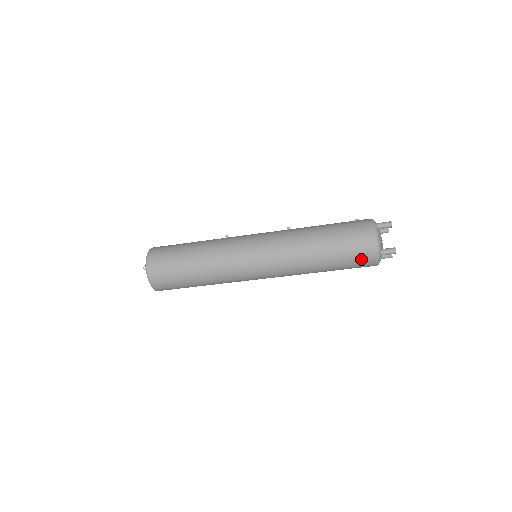
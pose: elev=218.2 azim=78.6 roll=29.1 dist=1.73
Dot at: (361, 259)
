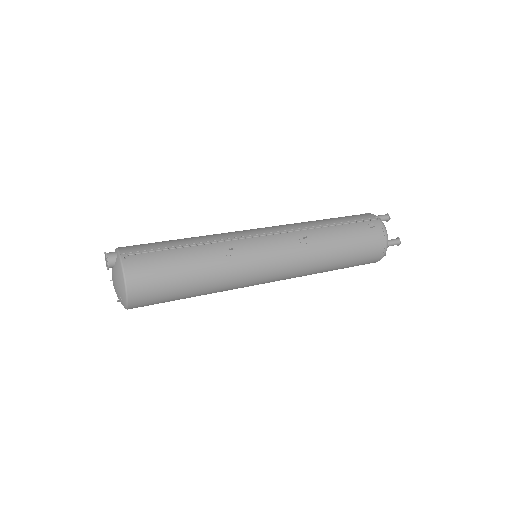
Dot at: occluded
